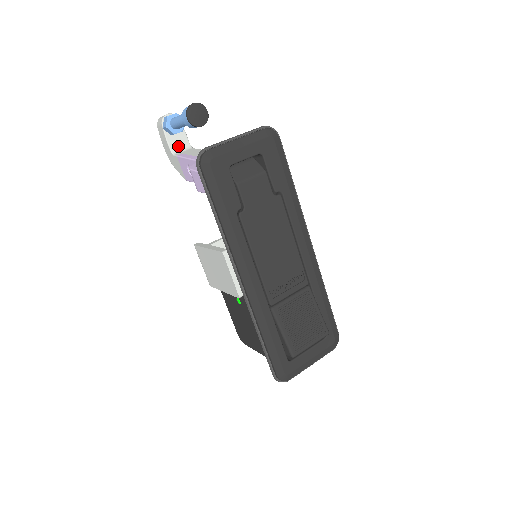
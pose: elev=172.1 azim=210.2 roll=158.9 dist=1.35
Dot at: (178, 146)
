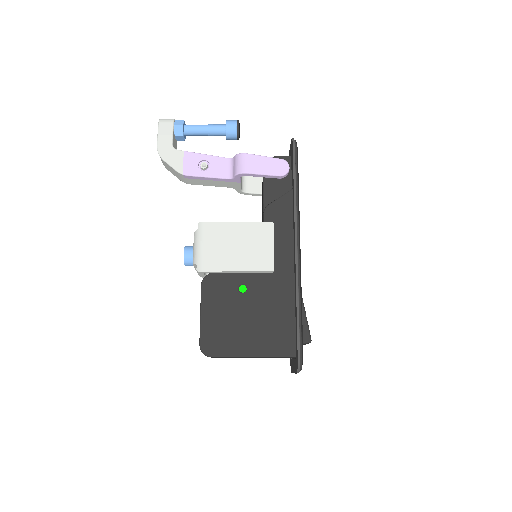
Dot at: occluded
